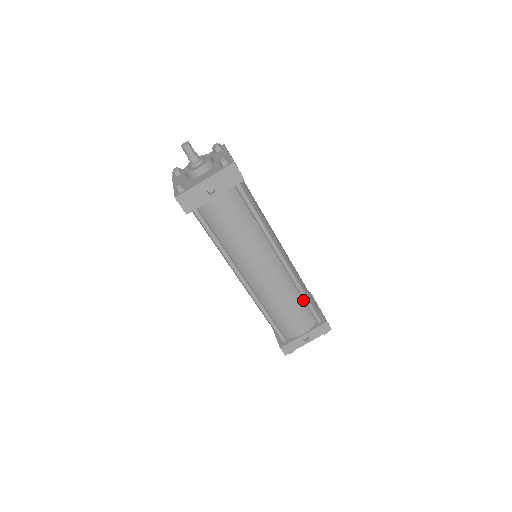
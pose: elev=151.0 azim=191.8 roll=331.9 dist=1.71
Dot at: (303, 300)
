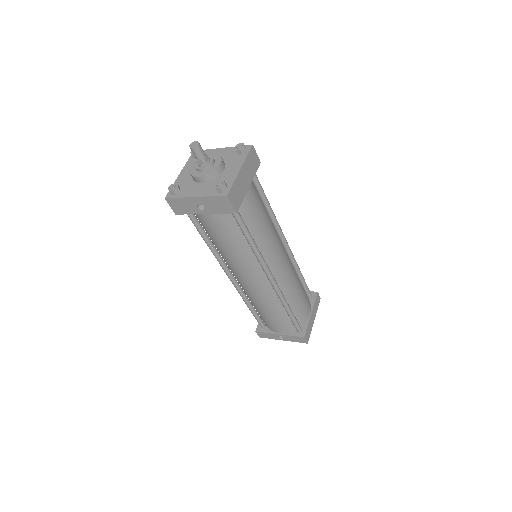
Dot at: occluded
